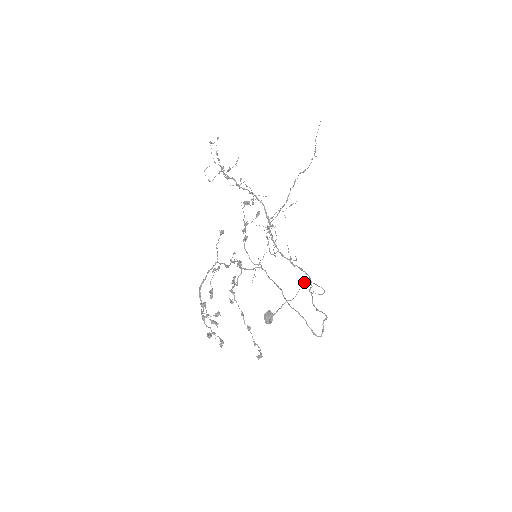
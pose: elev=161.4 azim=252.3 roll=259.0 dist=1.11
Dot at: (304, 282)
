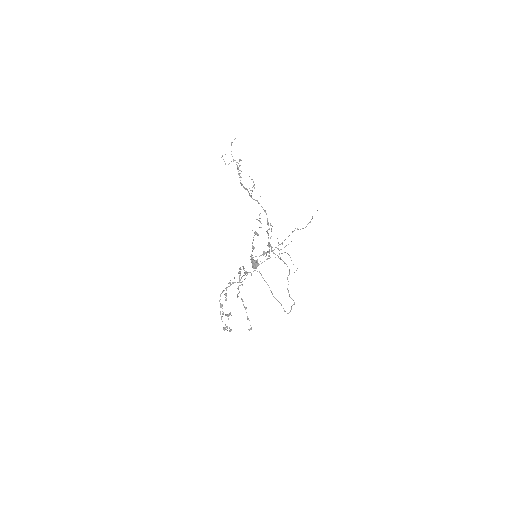
Dot at: (284, 252)
